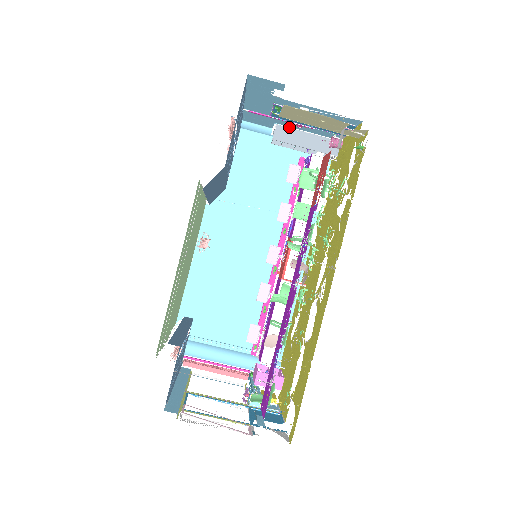
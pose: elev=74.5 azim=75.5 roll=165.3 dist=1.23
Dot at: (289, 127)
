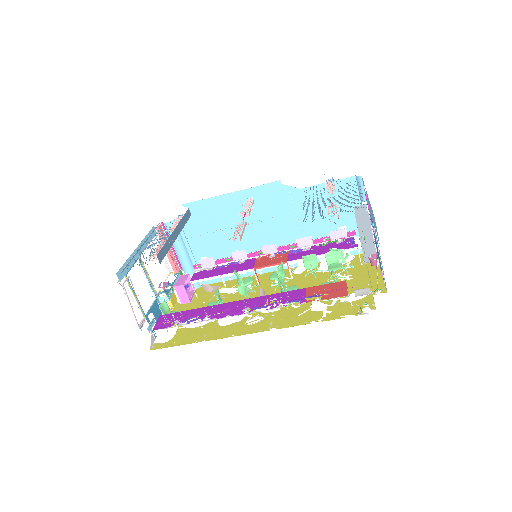
Dot at: occluded
